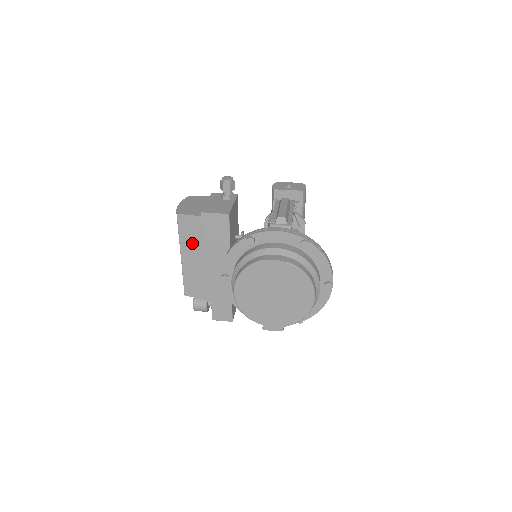
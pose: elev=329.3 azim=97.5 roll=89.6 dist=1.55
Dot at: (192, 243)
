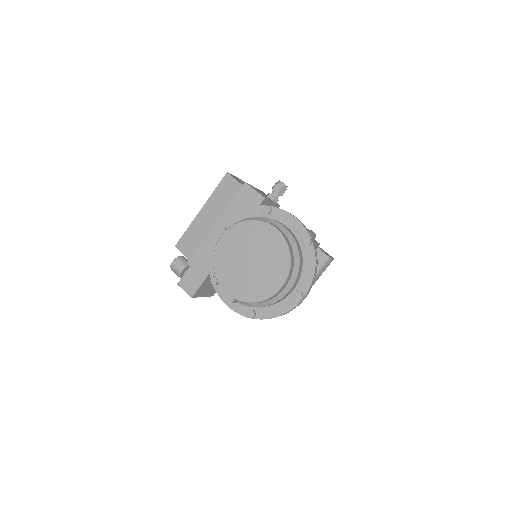
Dot at: (218, 203)
